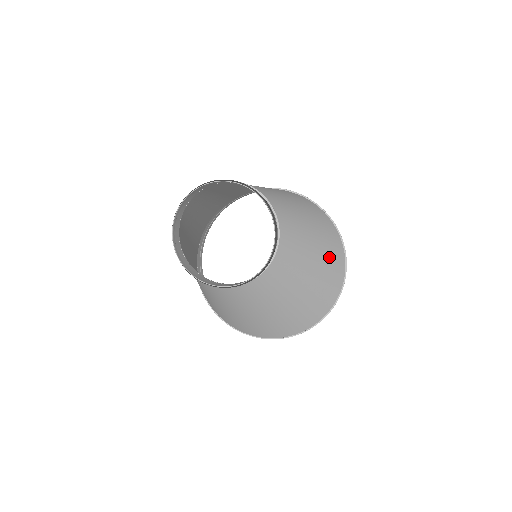
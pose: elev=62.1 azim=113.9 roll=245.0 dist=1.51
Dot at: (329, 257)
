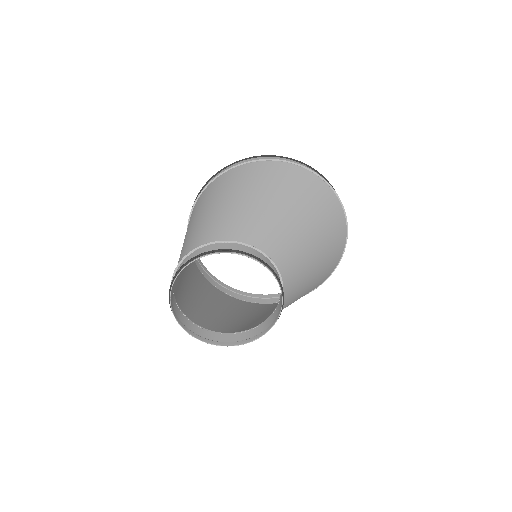
Dot at: (316, 206)
